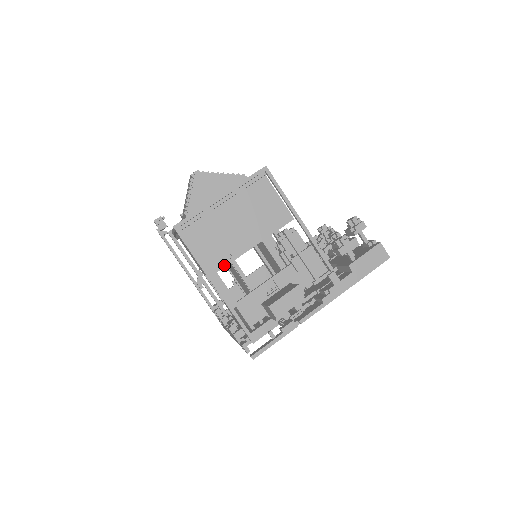
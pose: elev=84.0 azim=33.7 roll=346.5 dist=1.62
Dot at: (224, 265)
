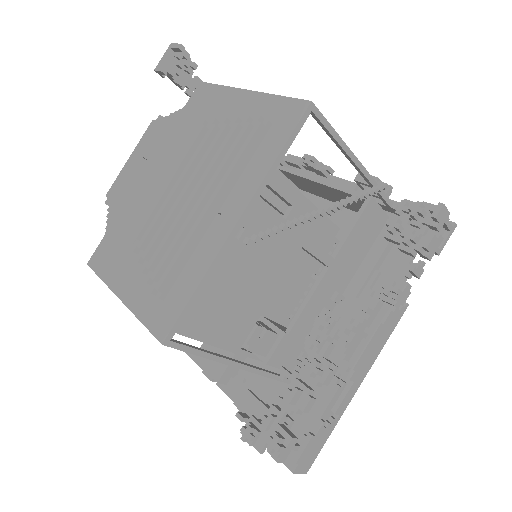
Dot at: occluded
